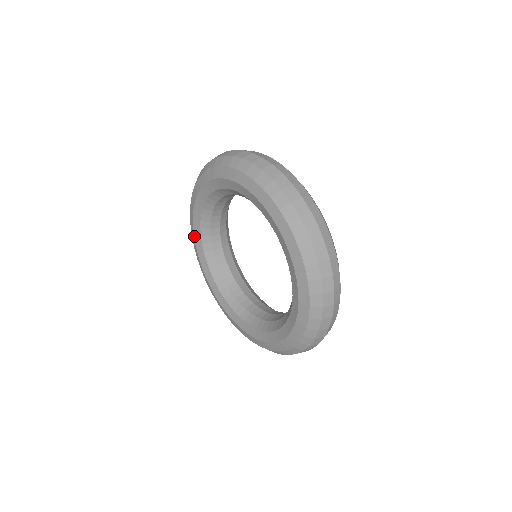
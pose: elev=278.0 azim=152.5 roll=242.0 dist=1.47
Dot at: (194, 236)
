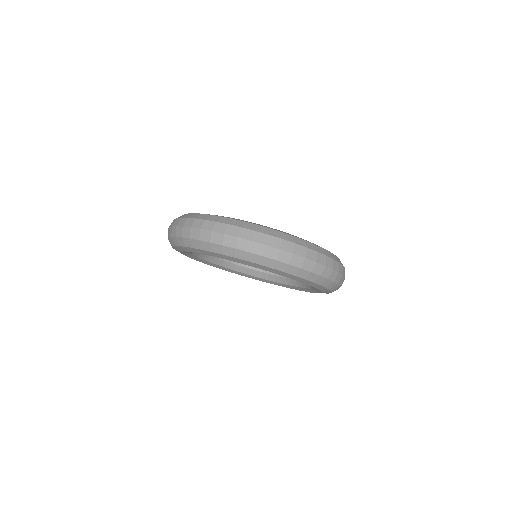
Dot at: occluded
